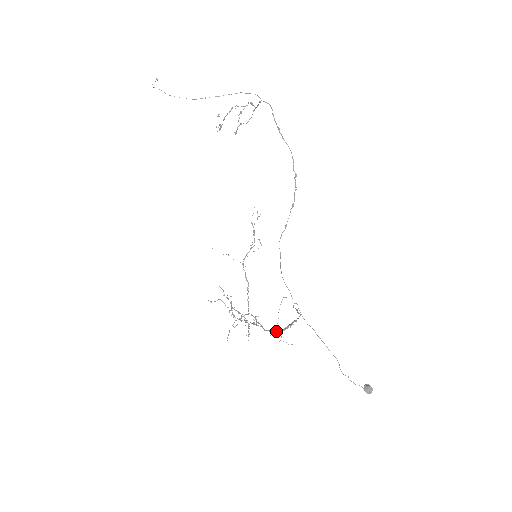
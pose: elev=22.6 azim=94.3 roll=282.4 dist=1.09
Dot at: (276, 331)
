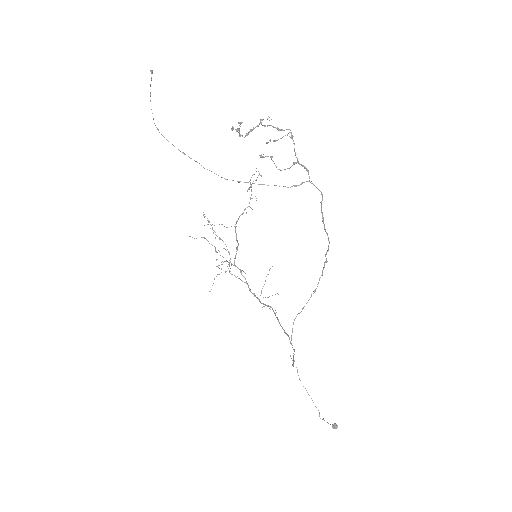
Dot at: (262, 303)
